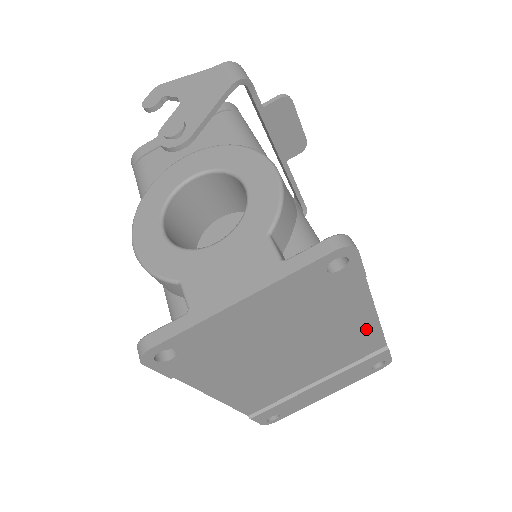
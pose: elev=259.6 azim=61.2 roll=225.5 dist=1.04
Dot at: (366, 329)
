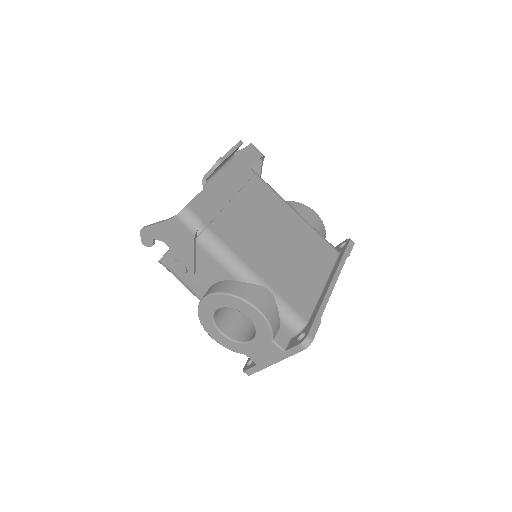
Dot at: occluded
